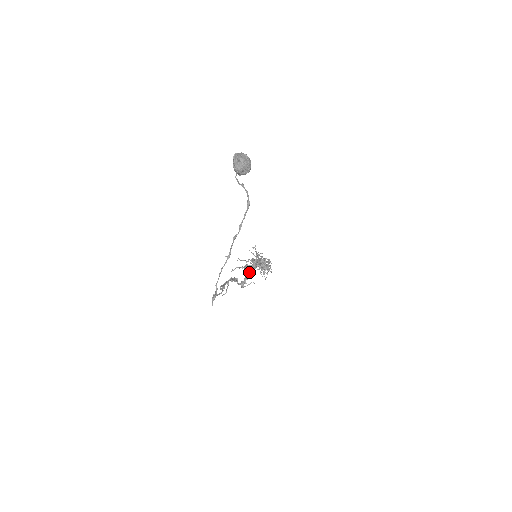
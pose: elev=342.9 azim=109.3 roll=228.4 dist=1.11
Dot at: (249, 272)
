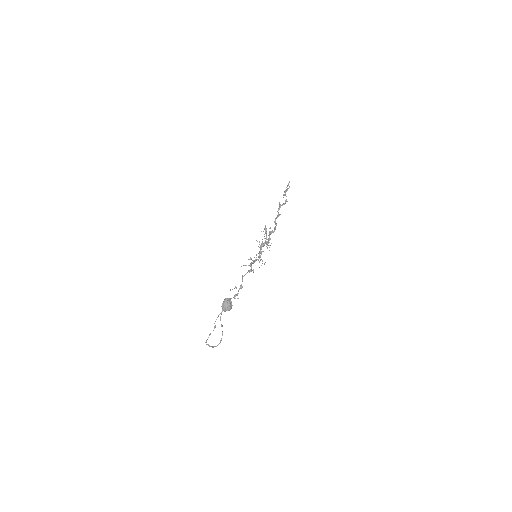
Dot at: (241, 288)
